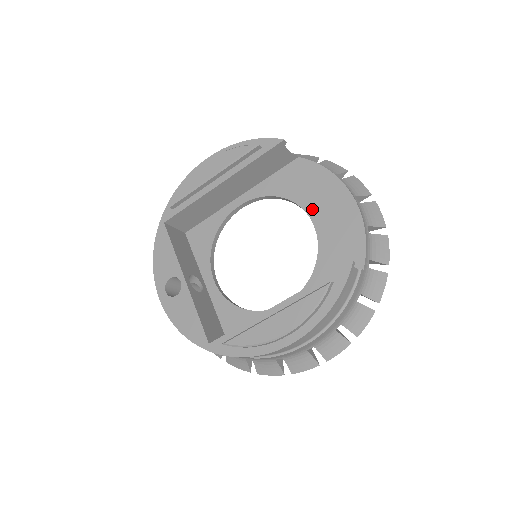
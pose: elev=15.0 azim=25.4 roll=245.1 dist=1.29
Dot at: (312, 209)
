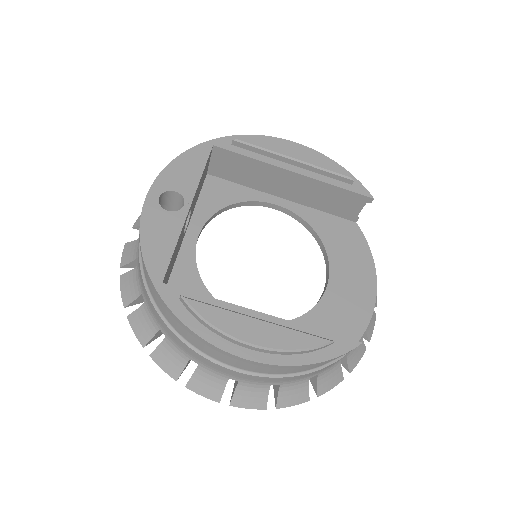
Dot at: (337, 269)
